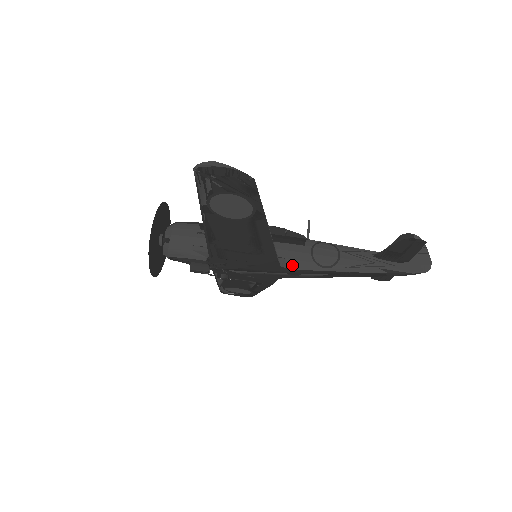
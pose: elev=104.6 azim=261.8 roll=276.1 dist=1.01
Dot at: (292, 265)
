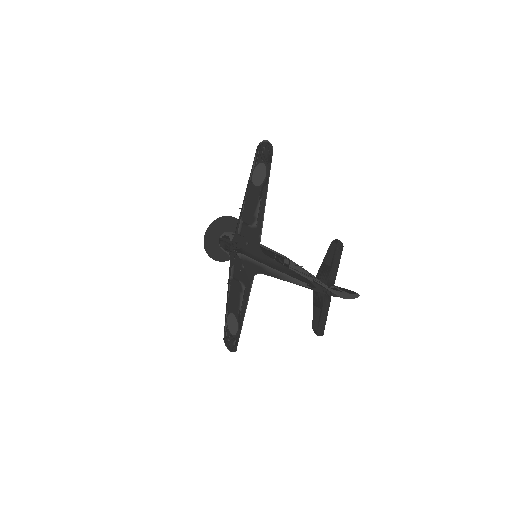
Dot at: (266, 253)
